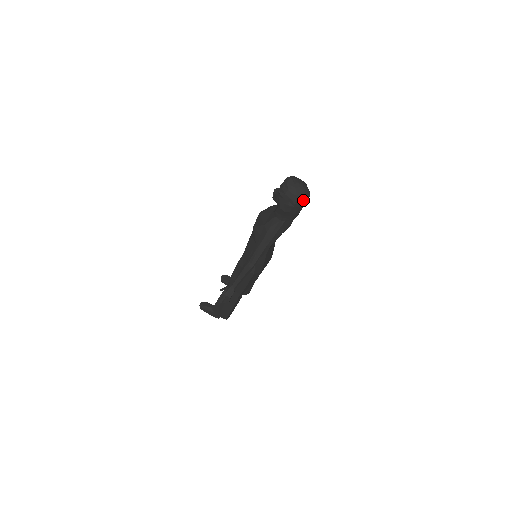
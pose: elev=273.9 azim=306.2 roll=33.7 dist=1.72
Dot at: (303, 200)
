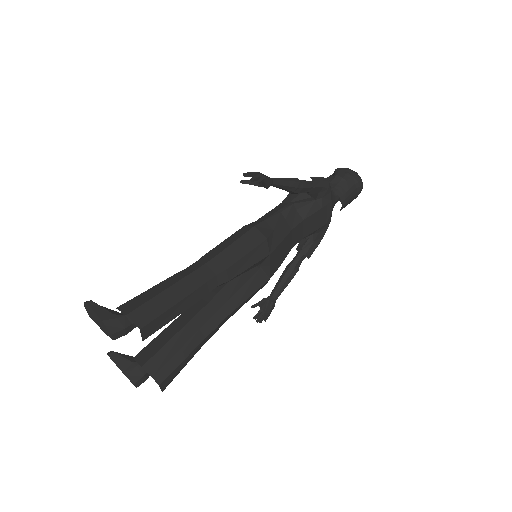
Dot at: (361, 179)
